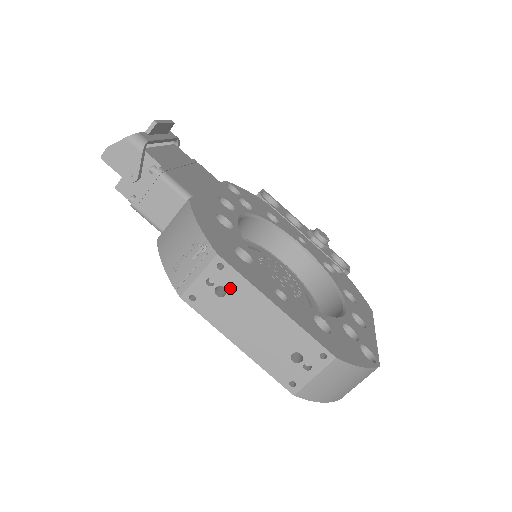
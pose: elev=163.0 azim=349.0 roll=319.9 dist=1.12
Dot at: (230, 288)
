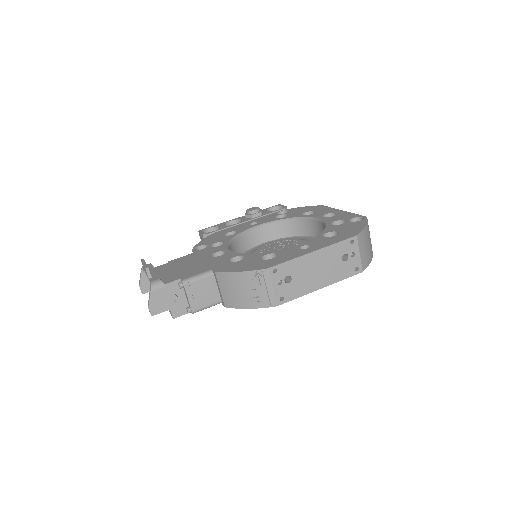
Dot at: (289, 273)
